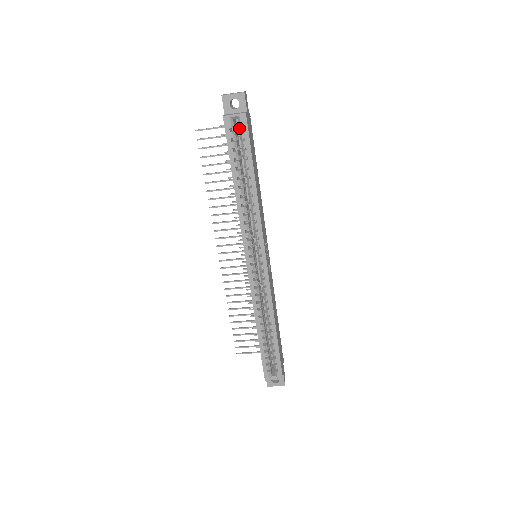
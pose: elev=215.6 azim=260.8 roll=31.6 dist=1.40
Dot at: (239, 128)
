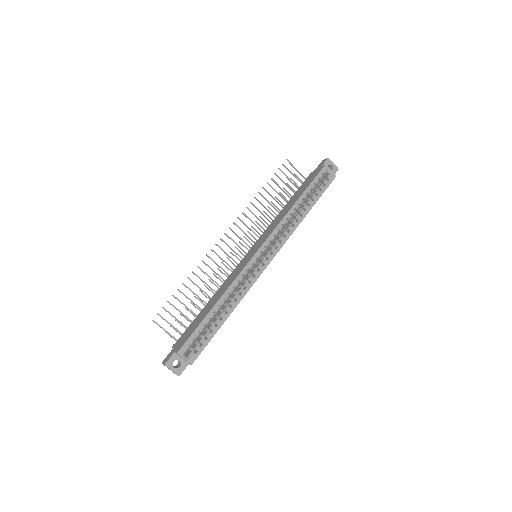
Dot at: (321, 180)
